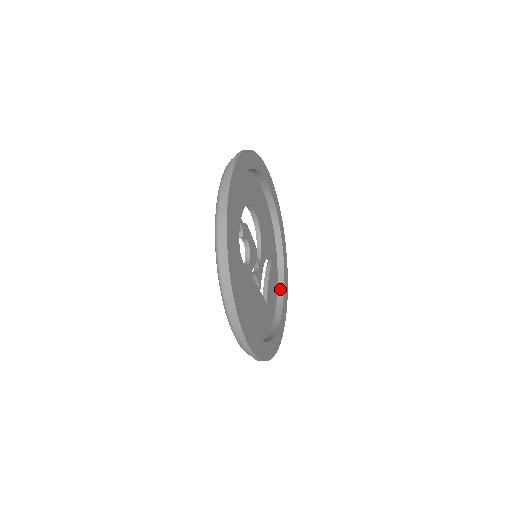
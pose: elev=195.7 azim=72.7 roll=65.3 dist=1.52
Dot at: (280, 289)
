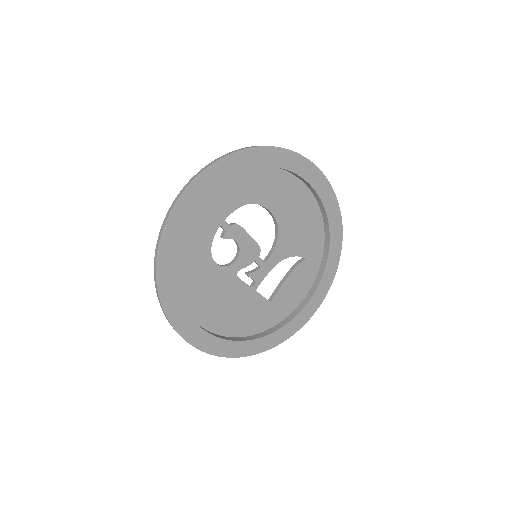
Dot at: (312, 289)
